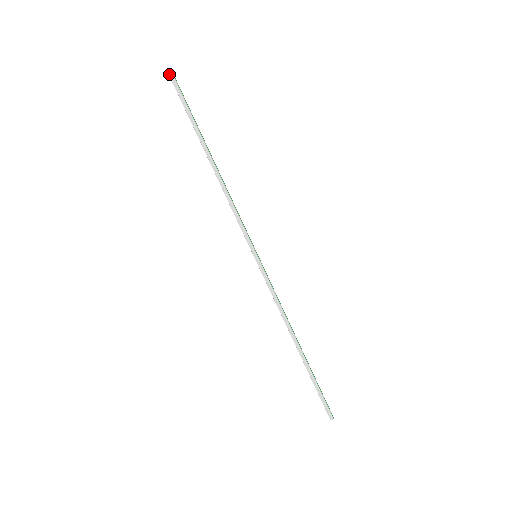
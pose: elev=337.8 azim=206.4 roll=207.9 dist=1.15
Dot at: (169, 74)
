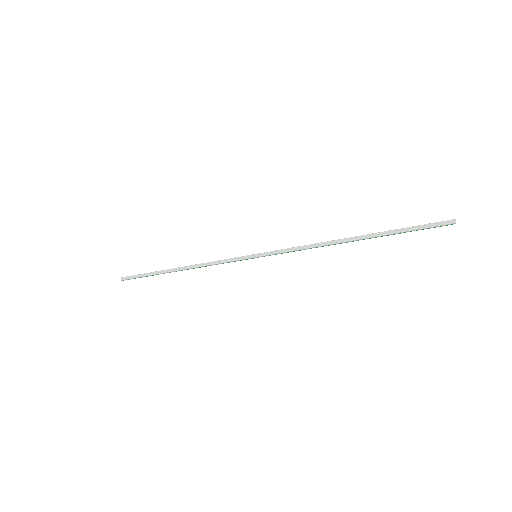
Dot at: (122, 279)
